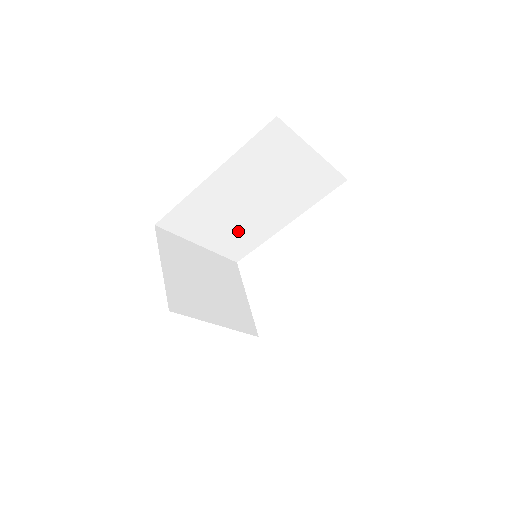
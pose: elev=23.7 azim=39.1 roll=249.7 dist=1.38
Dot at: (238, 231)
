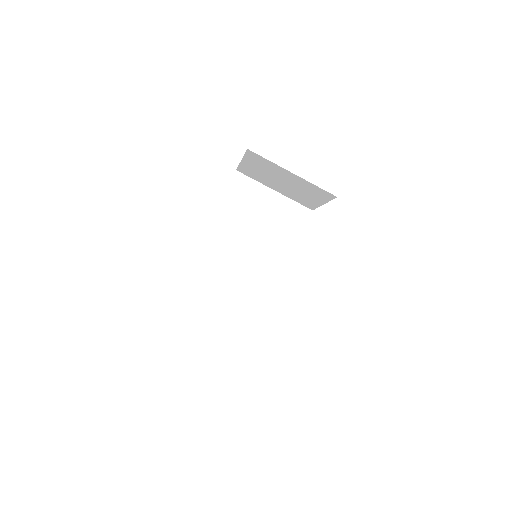
Dot at: (251, 273)
